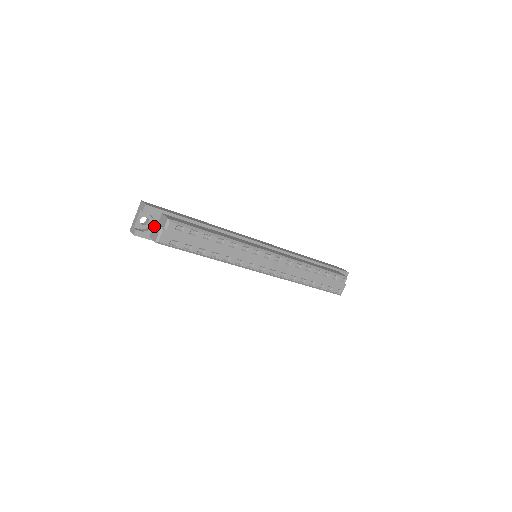
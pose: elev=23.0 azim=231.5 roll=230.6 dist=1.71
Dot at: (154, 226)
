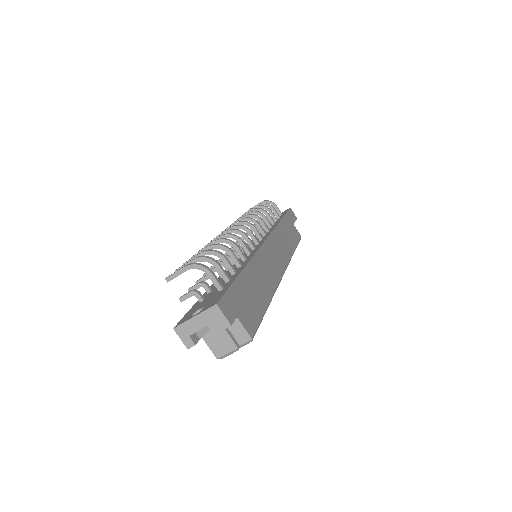
Dot at: (218, 331)
